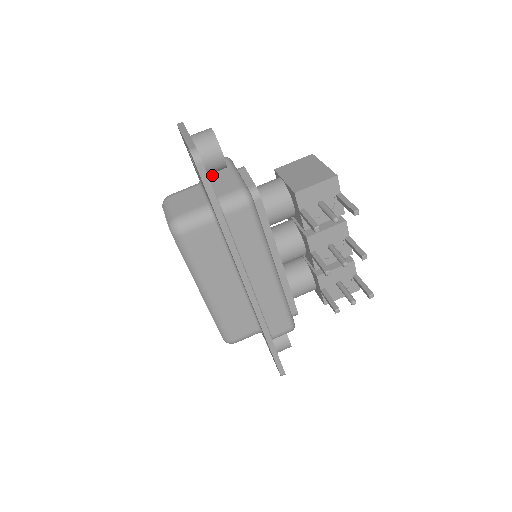
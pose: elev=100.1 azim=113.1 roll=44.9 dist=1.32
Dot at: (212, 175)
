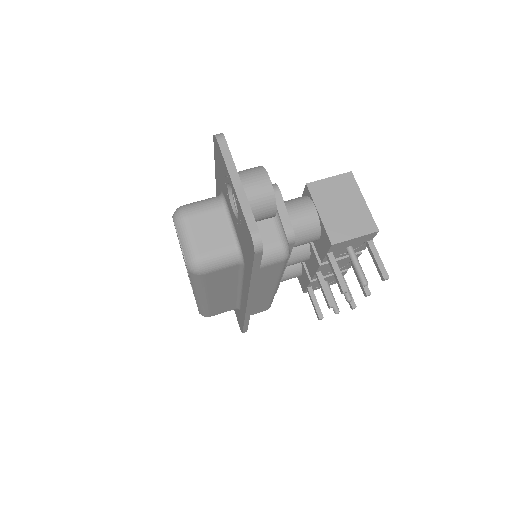
Dot at: occluded
